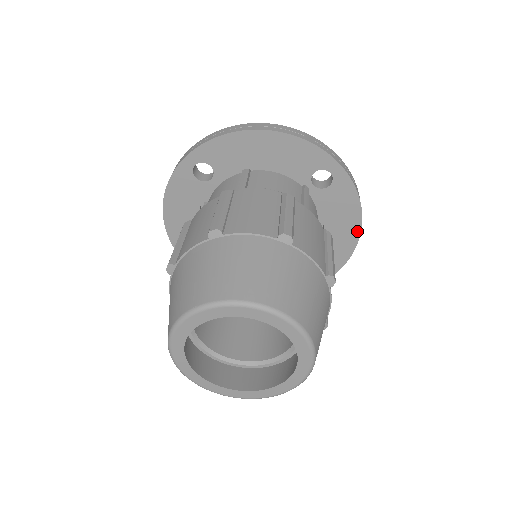
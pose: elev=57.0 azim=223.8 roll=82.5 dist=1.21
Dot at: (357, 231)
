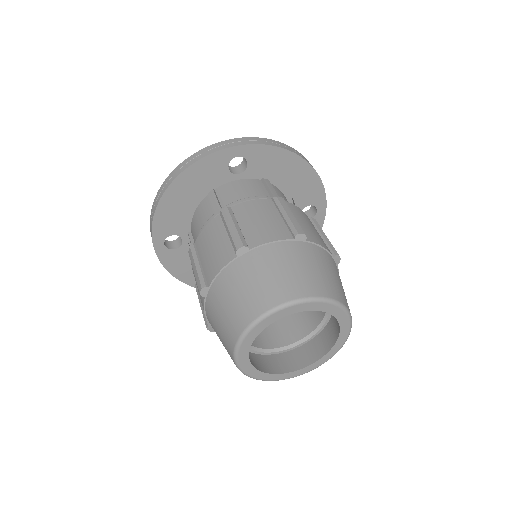
Dot at: occluded
